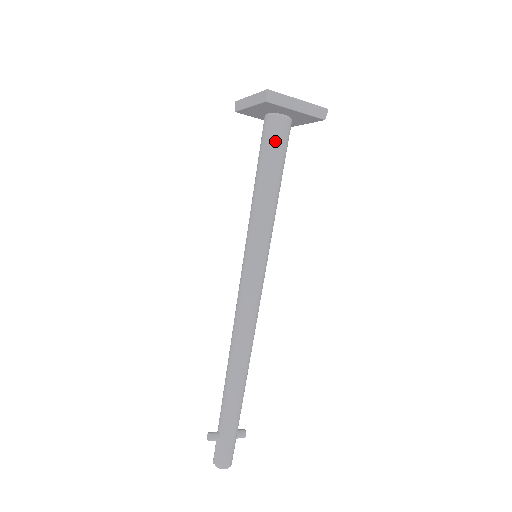
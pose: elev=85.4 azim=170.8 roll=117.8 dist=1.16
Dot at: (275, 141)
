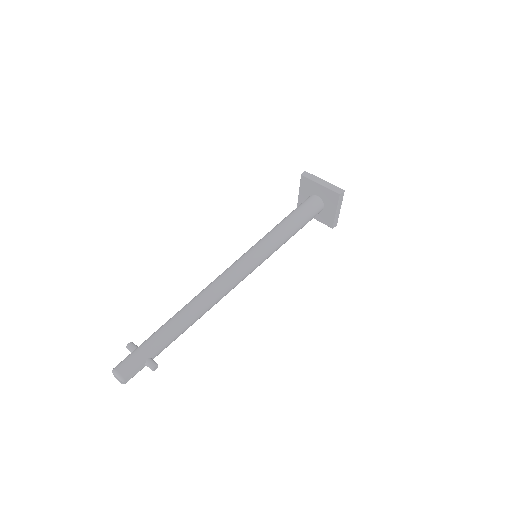
Dot at: (304, 203)
